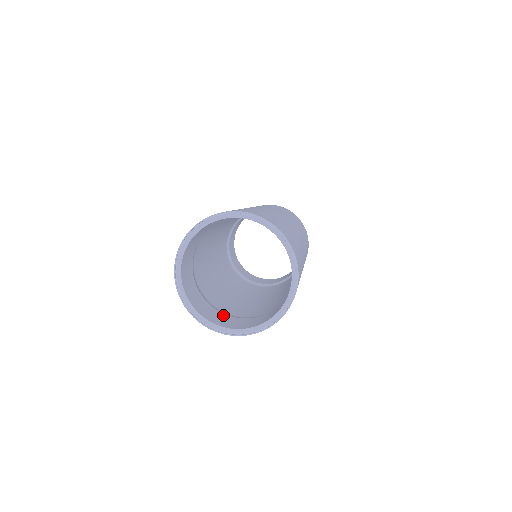
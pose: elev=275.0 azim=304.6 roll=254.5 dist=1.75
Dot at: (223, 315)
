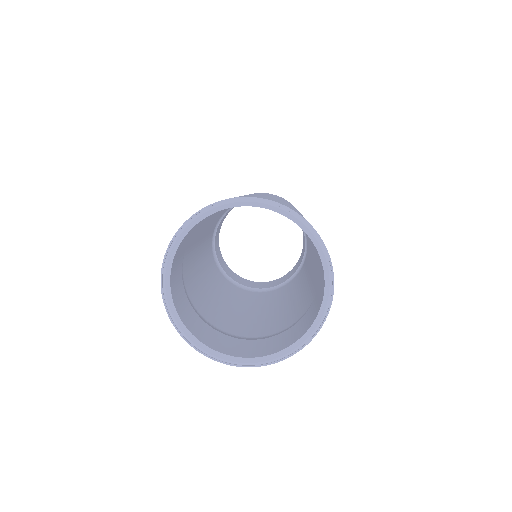
Dot at: (225, 337)
